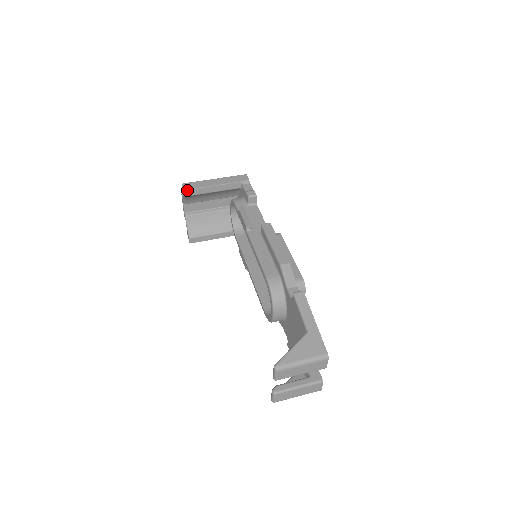
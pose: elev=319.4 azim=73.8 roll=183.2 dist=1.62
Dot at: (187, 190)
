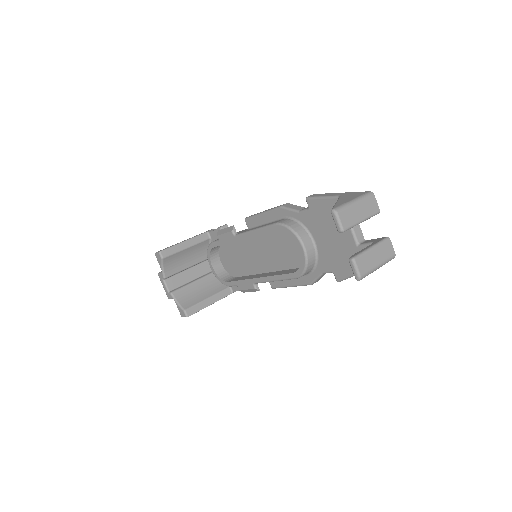
Dot at: (162, 251)
